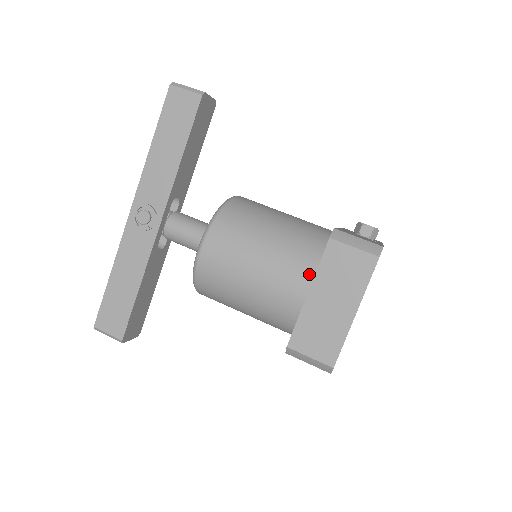
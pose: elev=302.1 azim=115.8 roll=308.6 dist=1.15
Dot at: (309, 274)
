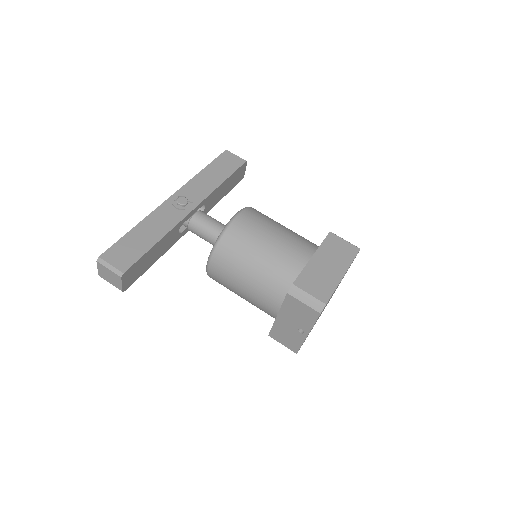
Dot at: (312, 250)
